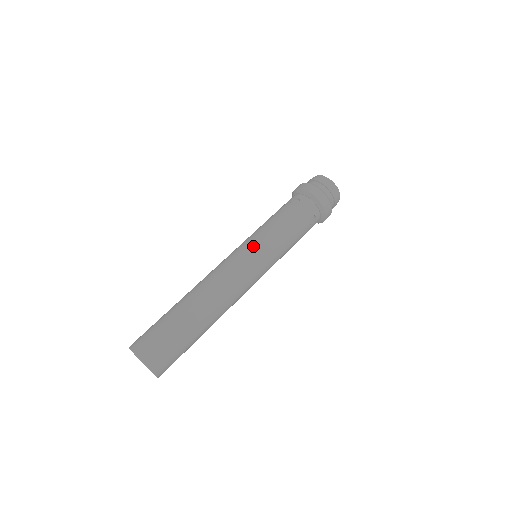
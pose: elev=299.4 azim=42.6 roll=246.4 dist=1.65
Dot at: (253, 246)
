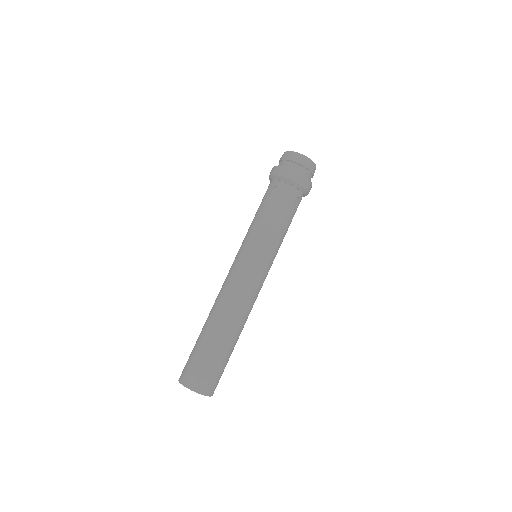
Dot at: (250, 253)
